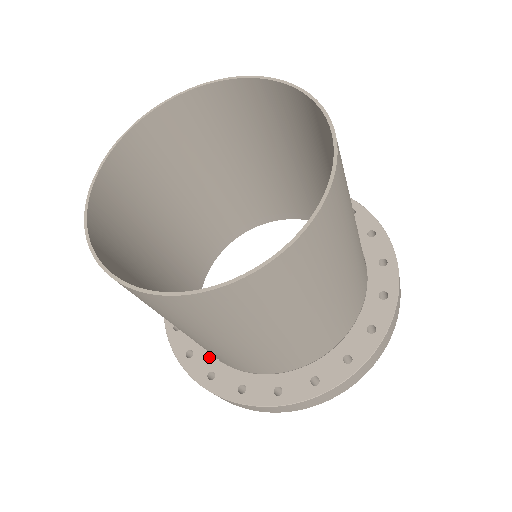
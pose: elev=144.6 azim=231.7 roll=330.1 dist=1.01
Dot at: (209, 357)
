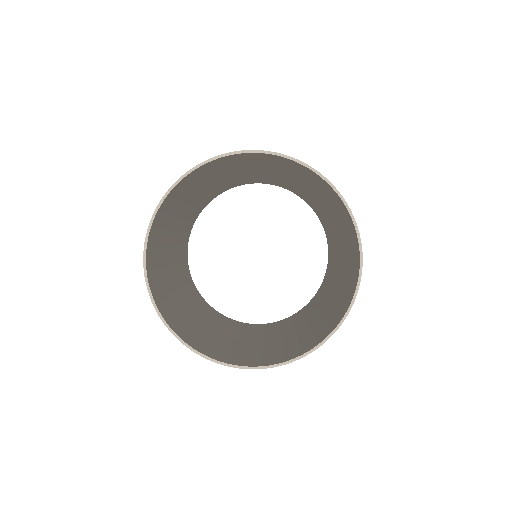
Dot at: occluded
